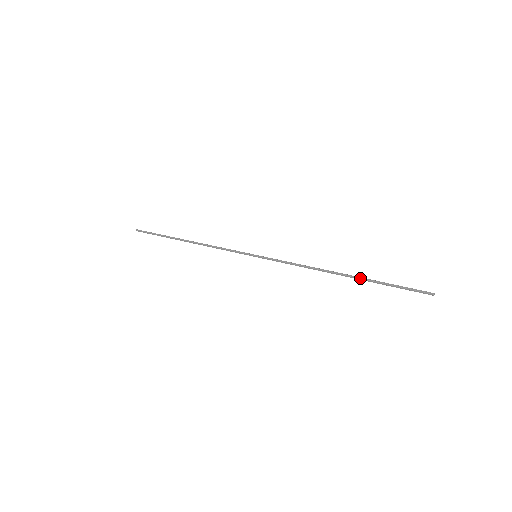
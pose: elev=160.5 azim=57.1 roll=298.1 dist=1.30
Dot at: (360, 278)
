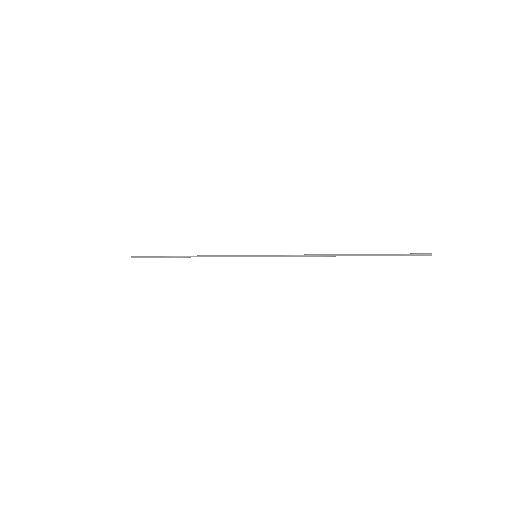
Dot at: (360, 254)
